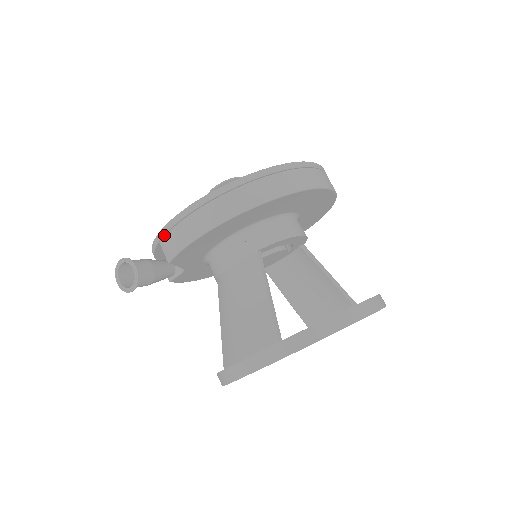
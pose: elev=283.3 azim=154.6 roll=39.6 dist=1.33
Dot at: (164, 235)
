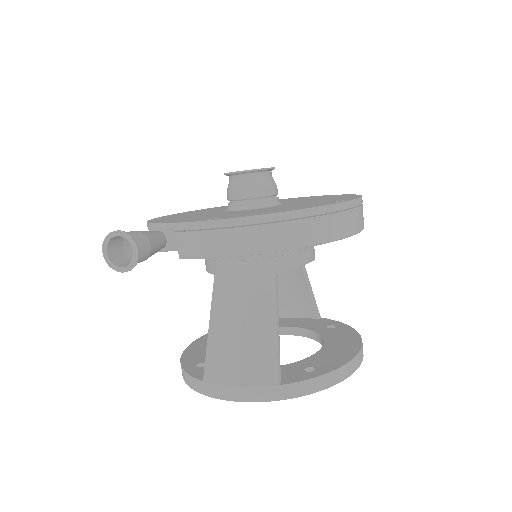
Dot at: occluded
